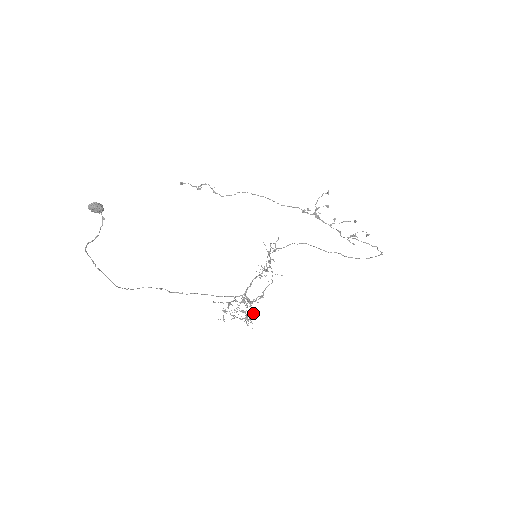
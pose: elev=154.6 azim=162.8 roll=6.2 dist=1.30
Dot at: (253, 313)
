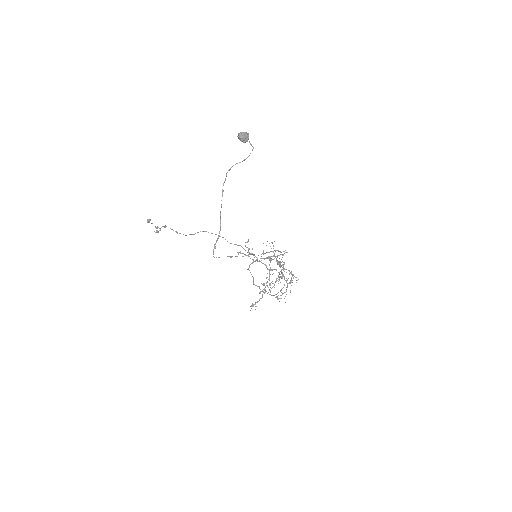
Dot at: (292, 280)
